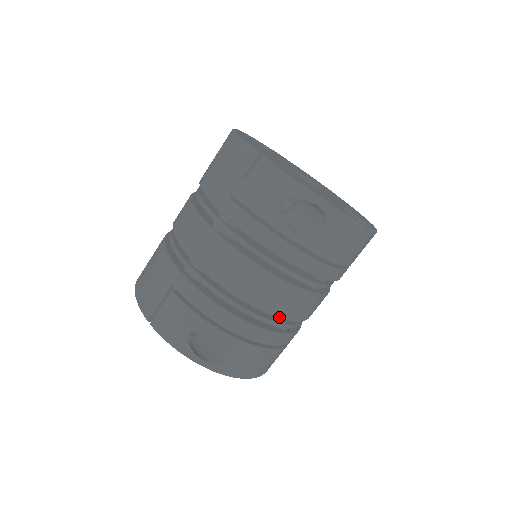
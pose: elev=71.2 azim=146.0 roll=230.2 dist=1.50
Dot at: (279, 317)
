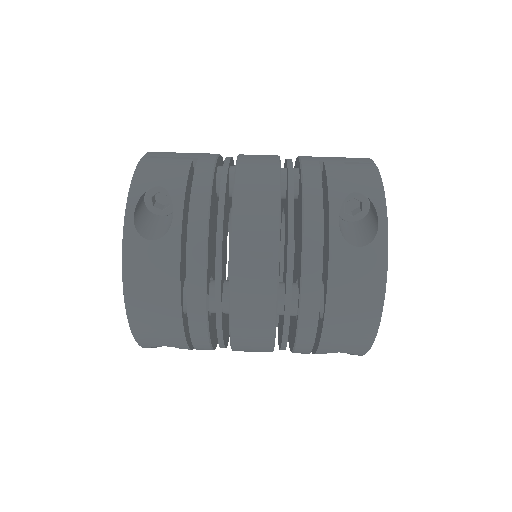
Dot at: (231, 269)
